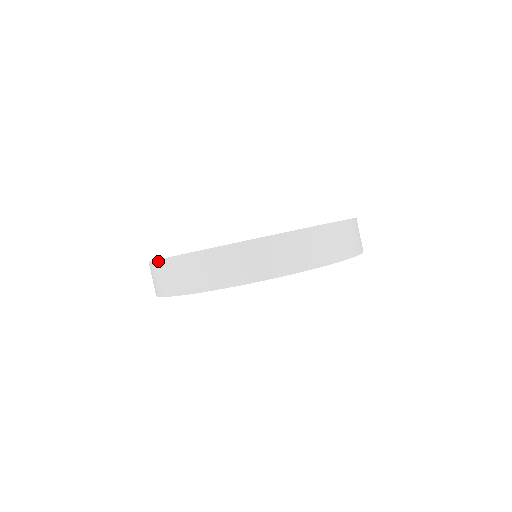
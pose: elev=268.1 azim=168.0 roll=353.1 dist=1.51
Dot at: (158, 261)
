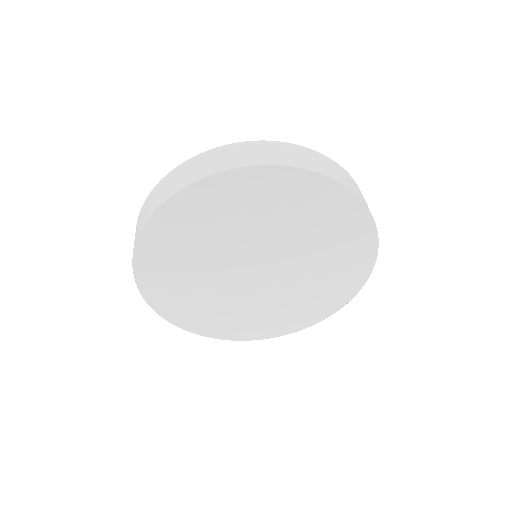
Dot at: (159, 182)
